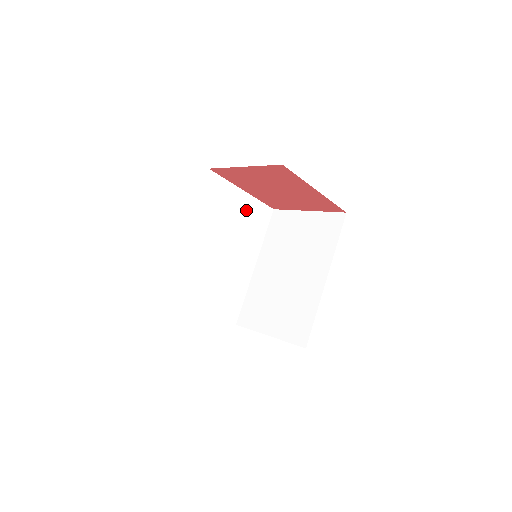
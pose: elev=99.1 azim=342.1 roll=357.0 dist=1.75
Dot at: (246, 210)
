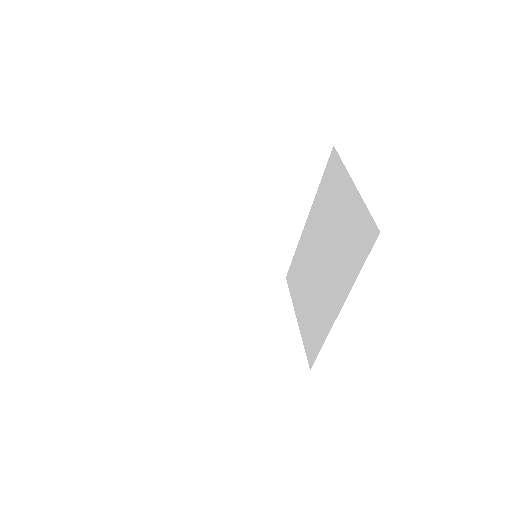
Dot at: (277, 160)
